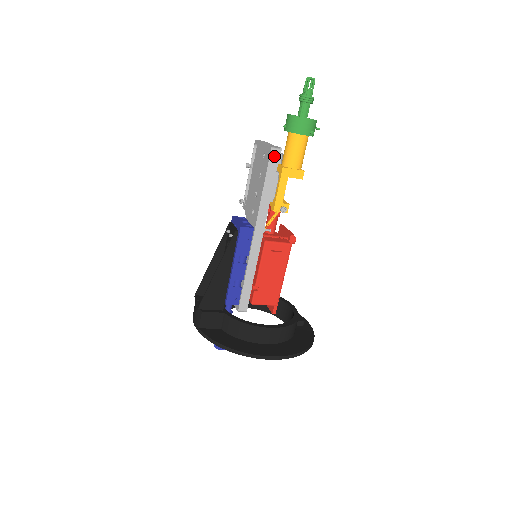
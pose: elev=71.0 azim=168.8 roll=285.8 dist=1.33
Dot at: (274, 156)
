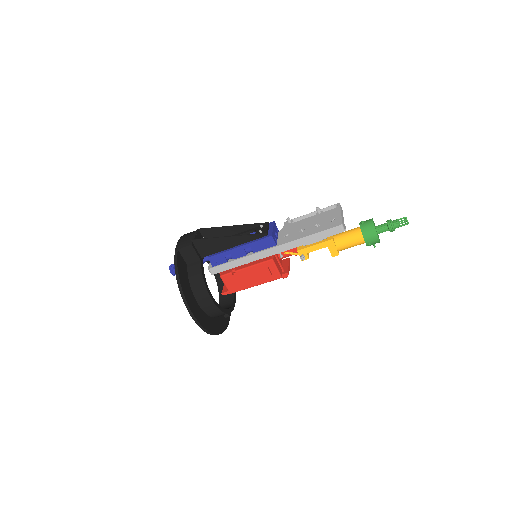
Dot at: (337, 229)
